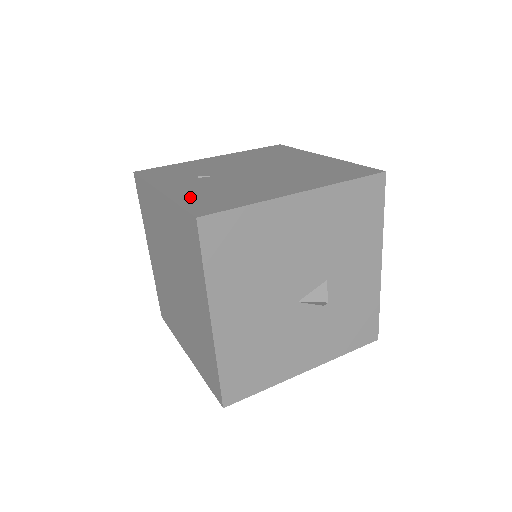
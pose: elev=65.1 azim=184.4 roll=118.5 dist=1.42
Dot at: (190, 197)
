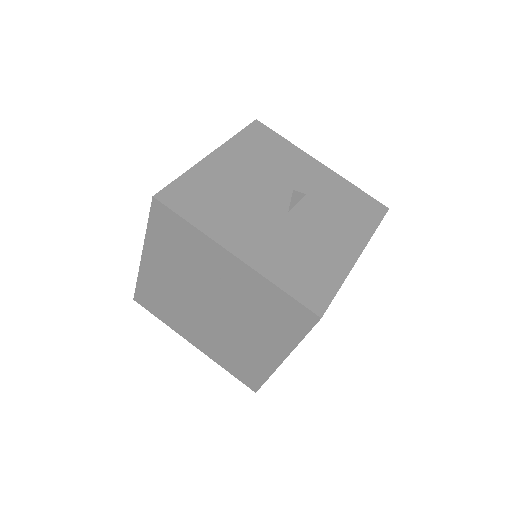
Dot at: occluded
